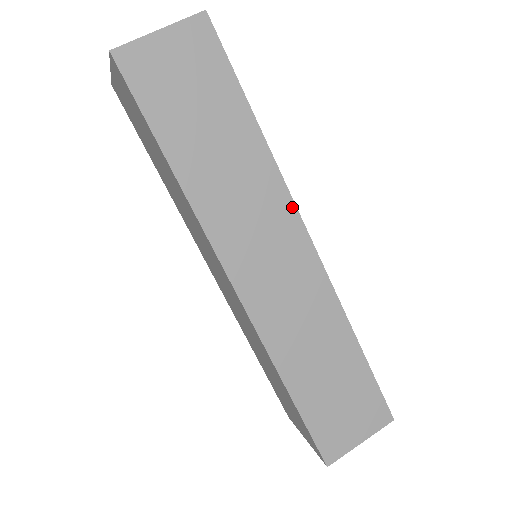
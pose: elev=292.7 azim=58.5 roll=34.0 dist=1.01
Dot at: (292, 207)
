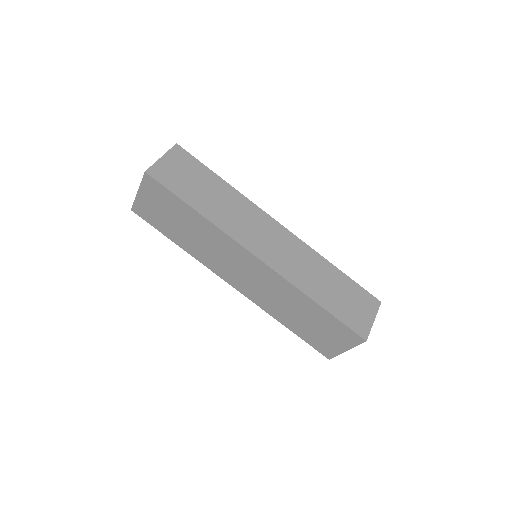
Dot at: (262, 212)
